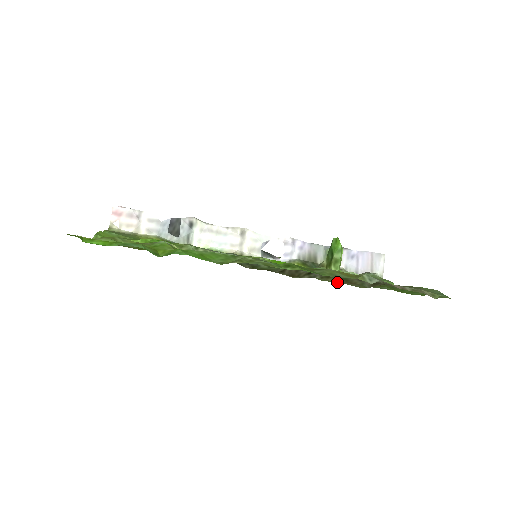
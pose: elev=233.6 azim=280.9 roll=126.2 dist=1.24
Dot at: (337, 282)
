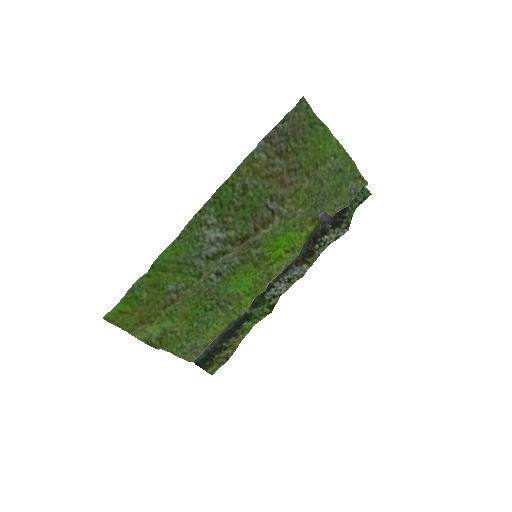
Dot at: (295, 197)
